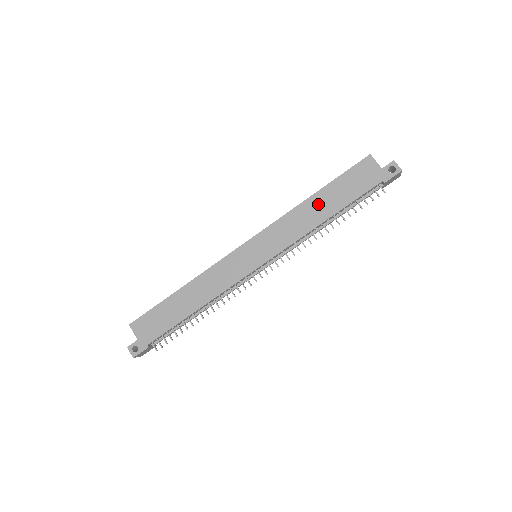
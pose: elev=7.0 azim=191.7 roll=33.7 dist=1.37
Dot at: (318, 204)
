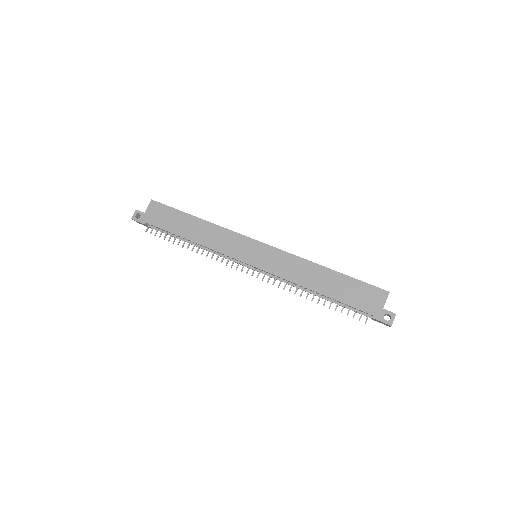
Dot at: (323, 277)
